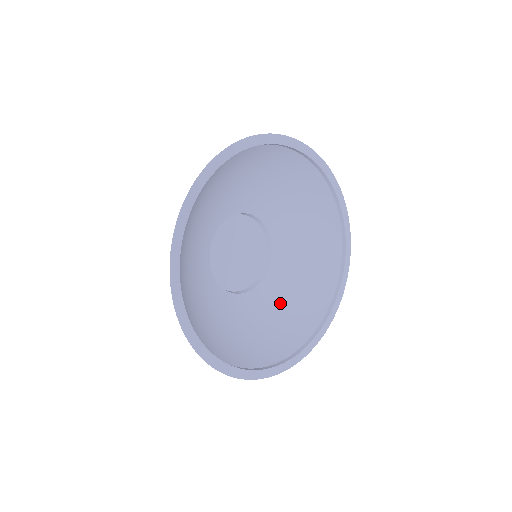
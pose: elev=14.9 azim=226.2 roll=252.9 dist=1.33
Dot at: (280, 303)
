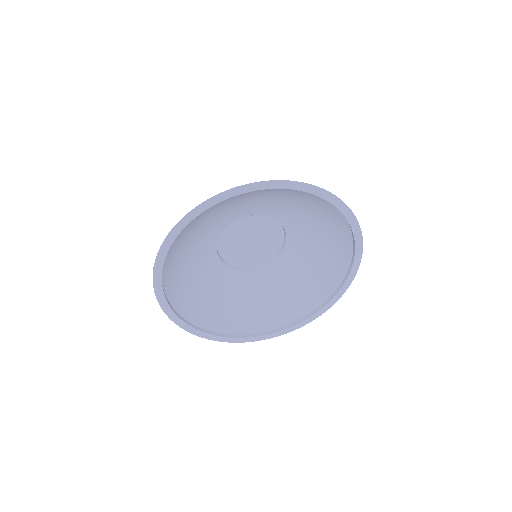
Dot at: (295, 275)
